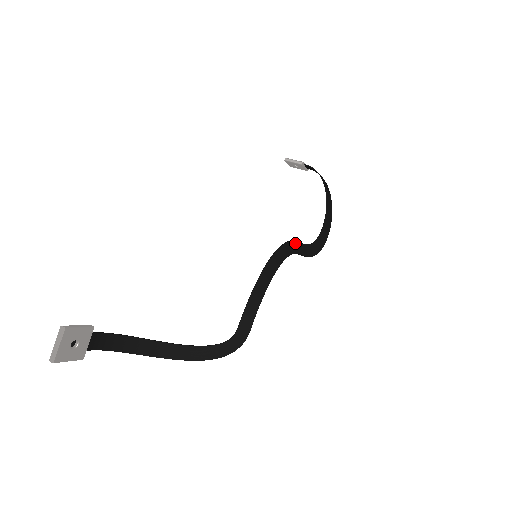
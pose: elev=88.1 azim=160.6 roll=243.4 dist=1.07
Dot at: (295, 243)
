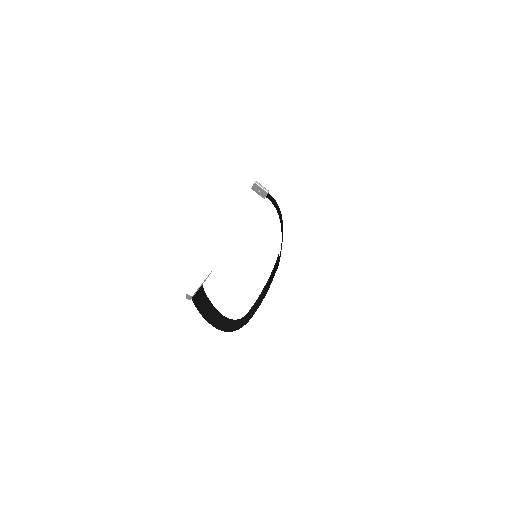
Dot at: occluded
